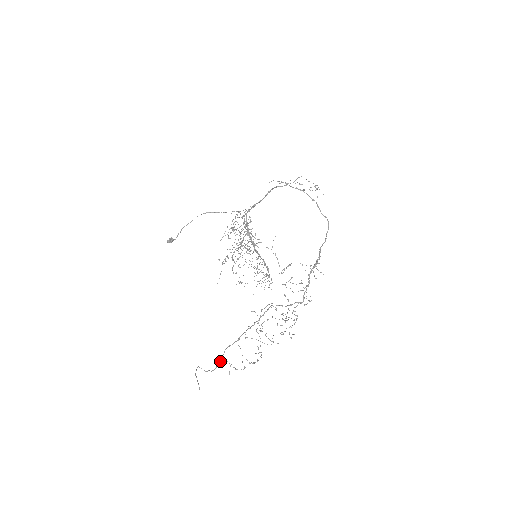
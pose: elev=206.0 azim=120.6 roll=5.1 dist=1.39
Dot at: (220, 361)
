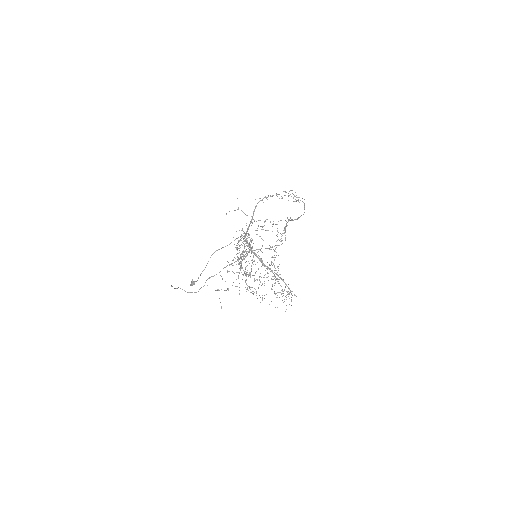
Dot at: occluded
